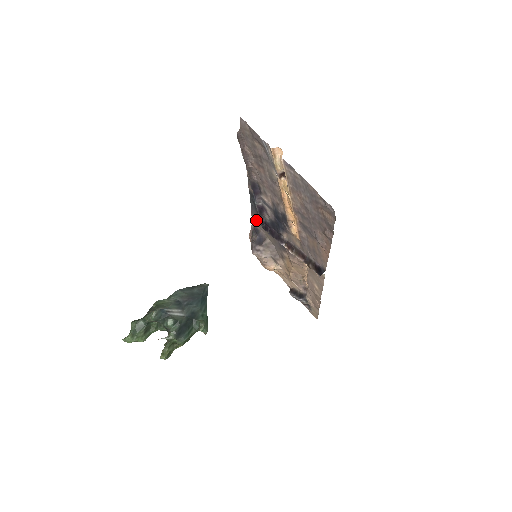
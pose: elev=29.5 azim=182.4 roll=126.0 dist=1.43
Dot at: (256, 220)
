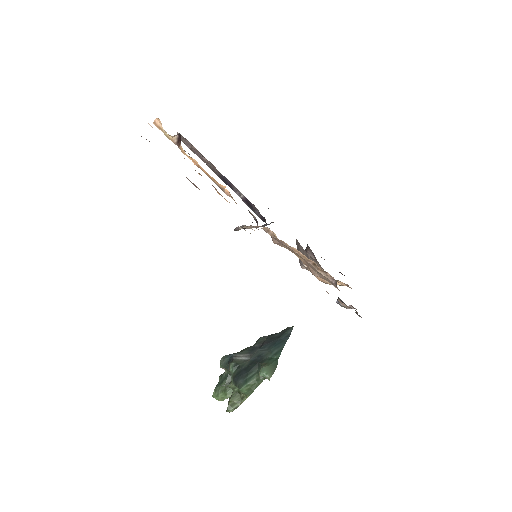
Dot at: occluded
